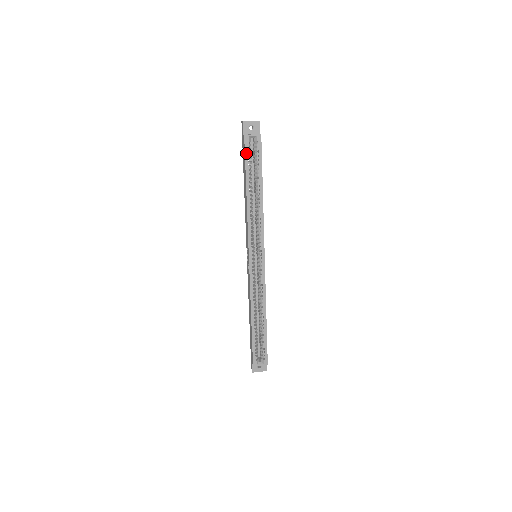
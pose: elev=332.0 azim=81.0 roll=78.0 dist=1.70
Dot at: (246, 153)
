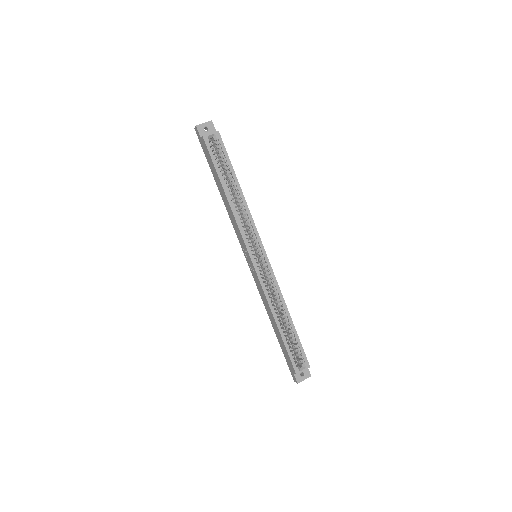
Dot at: (210, 153)
